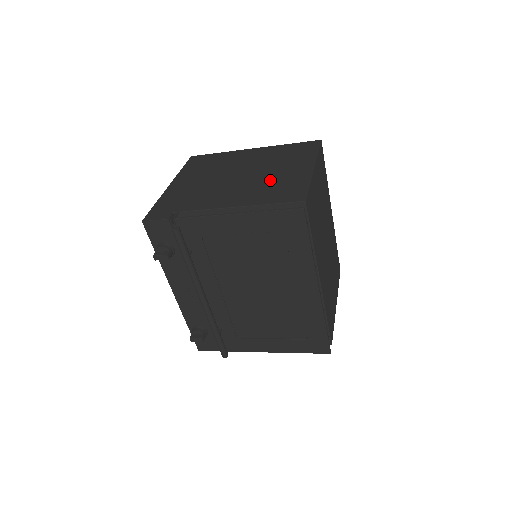
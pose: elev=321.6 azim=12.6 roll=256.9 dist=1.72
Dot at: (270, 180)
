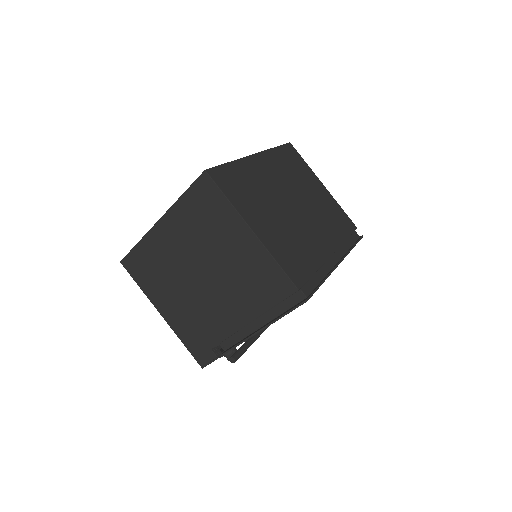
Dot at: (236, 272)
